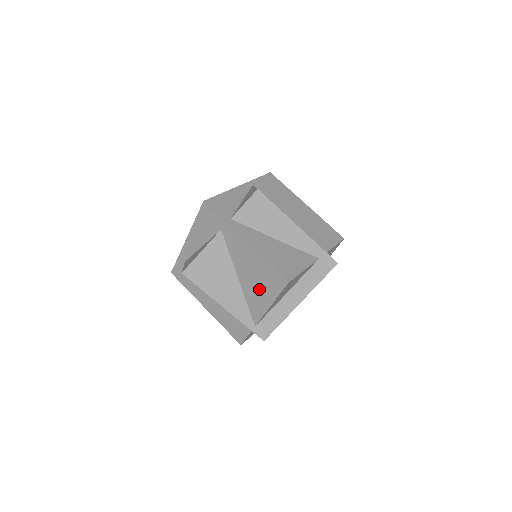
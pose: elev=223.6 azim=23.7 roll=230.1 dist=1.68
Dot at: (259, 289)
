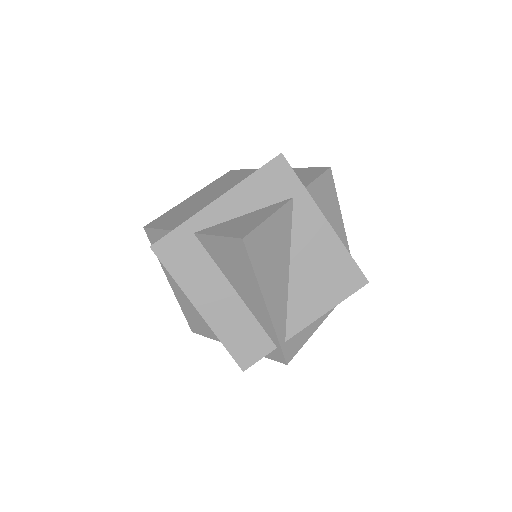
Dot at: (319, 287)
